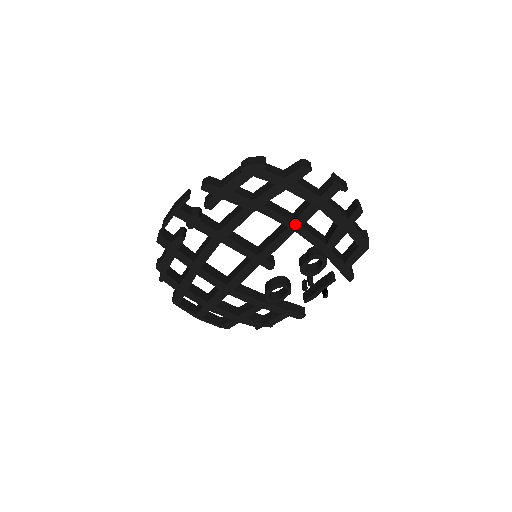
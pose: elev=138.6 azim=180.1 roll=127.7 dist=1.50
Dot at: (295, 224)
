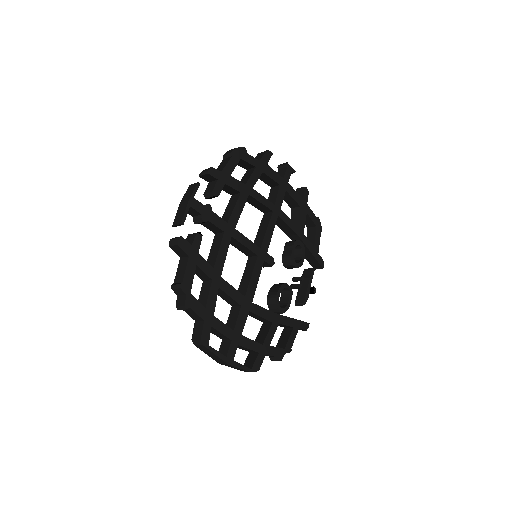
Dot at: (276, 208)
